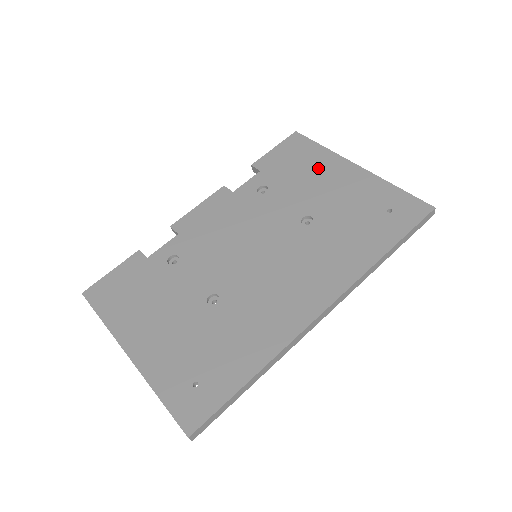
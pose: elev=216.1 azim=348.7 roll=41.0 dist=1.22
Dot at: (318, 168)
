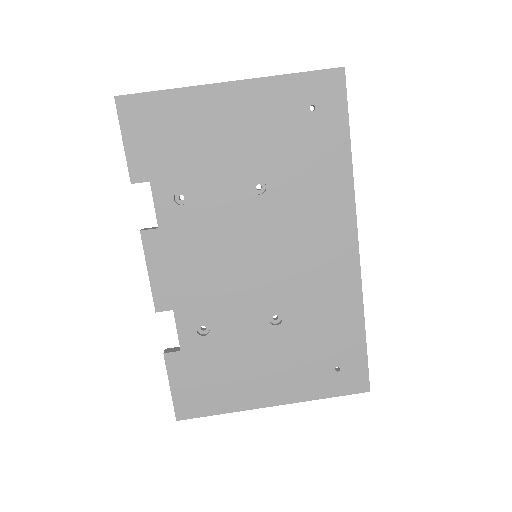
Dot at: (199, 123)
